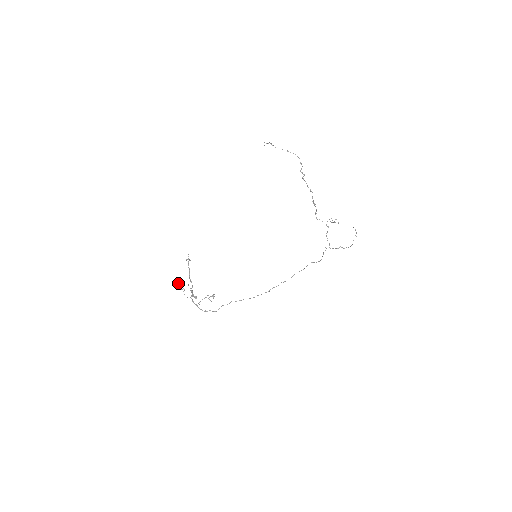
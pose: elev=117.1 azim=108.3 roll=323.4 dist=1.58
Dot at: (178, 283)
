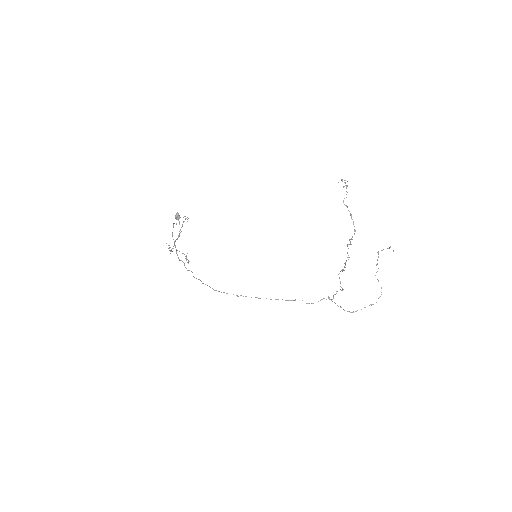
Dot at: (176, 216)
